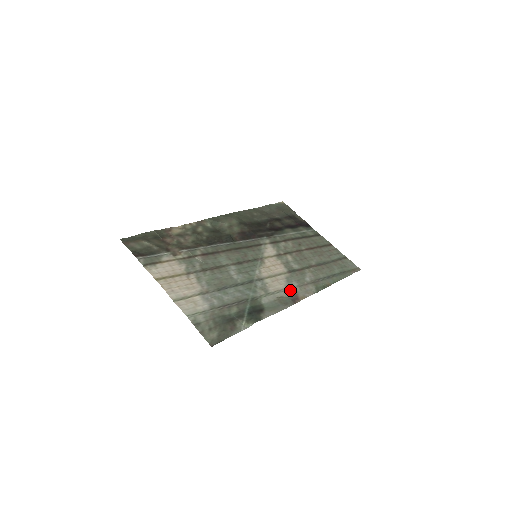
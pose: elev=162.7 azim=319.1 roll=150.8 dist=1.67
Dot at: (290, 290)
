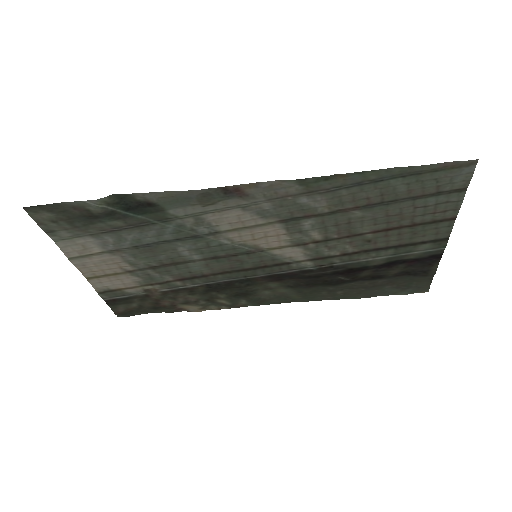
Dot at: (243, 204)
